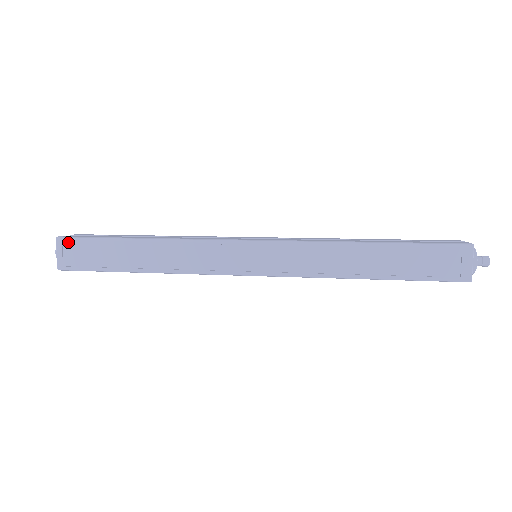
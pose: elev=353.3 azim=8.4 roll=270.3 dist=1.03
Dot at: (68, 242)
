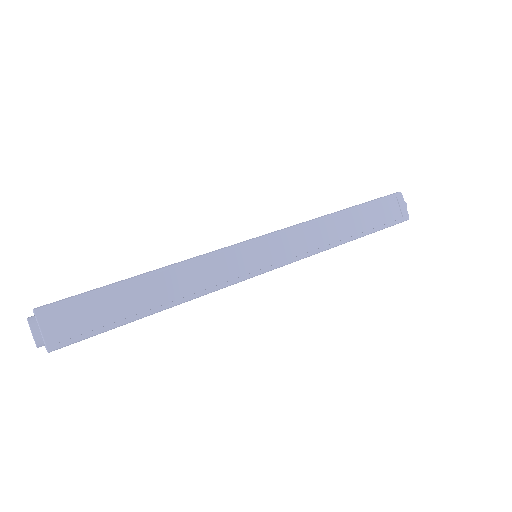
Dot at: (53, 310)
